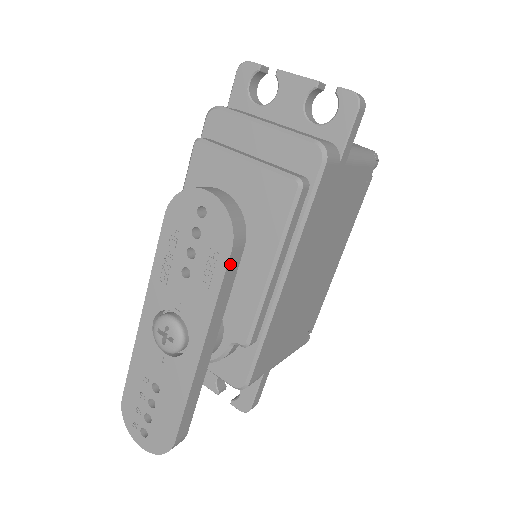
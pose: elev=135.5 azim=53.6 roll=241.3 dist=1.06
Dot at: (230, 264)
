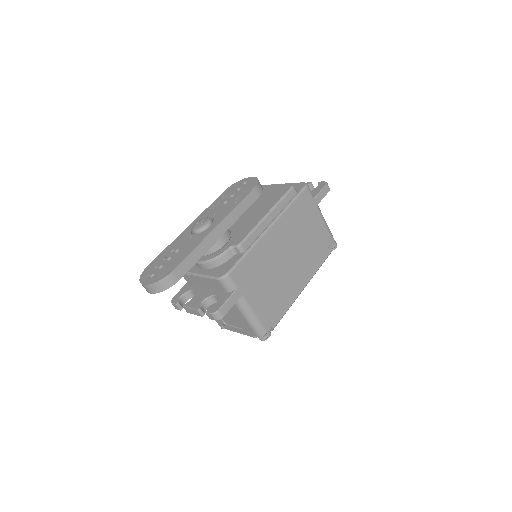
Dot at: (250, 195)
